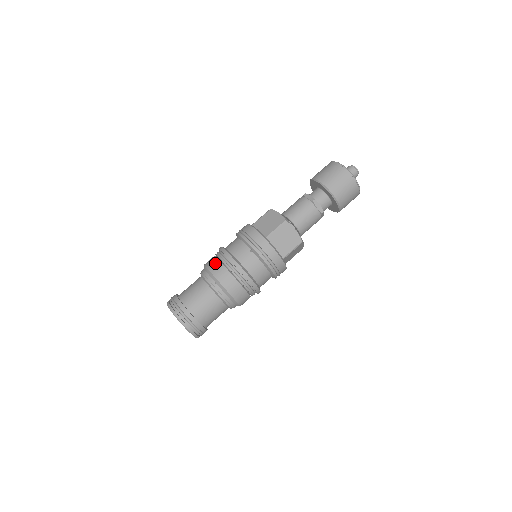
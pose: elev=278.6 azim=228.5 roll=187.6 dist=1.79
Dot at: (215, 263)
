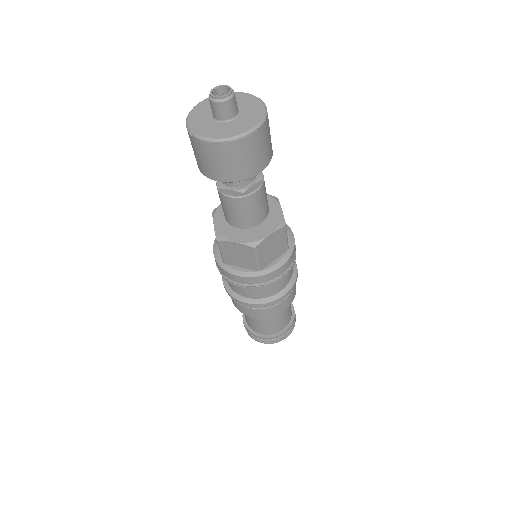
Dot at: occluded
